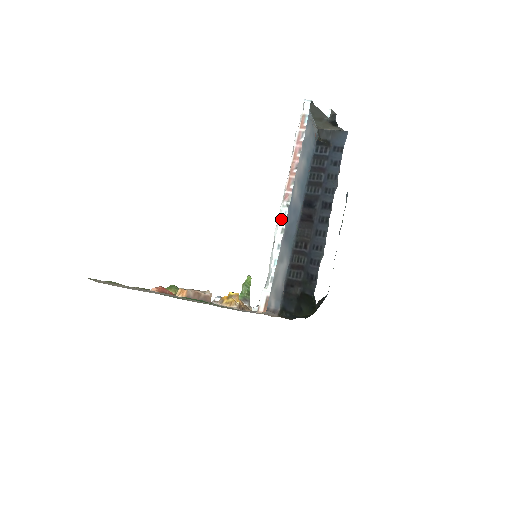
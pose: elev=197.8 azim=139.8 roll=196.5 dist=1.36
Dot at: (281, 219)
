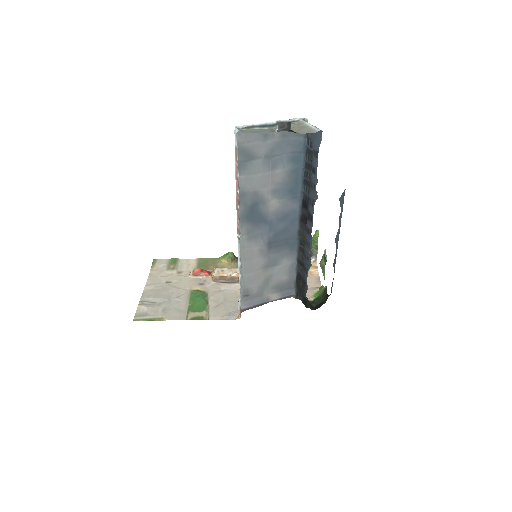
Dot at: (238, 249)
